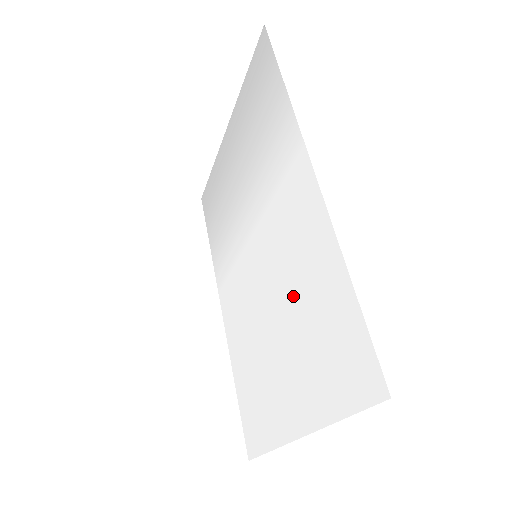
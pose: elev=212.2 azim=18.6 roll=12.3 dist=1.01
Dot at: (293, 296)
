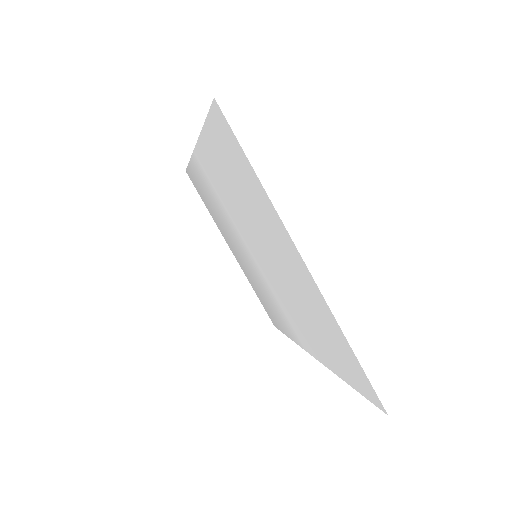
Dot at: (244, 210)
